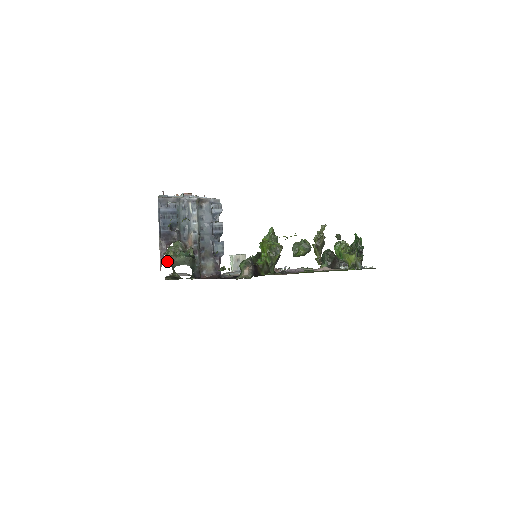
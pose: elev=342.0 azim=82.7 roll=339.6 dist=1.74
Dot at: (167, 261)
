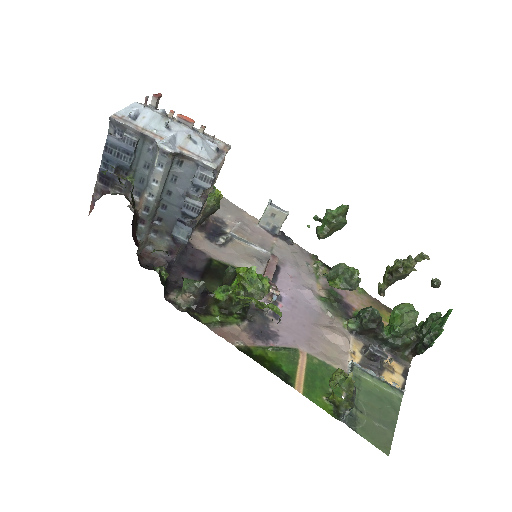
Dot at: occluded
